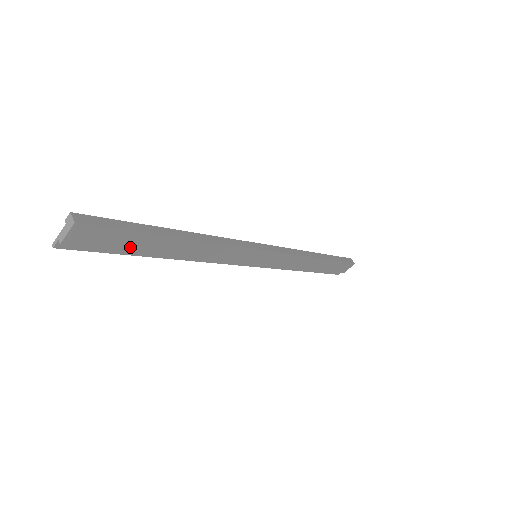
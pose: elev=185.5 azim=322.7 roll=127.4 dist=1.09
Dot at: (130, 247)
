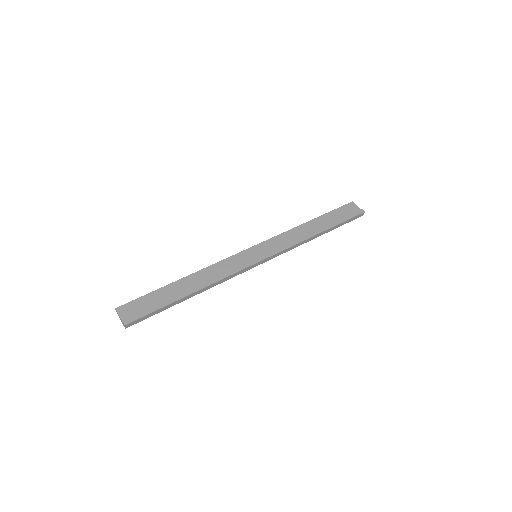
Dot at: (158, 301)
